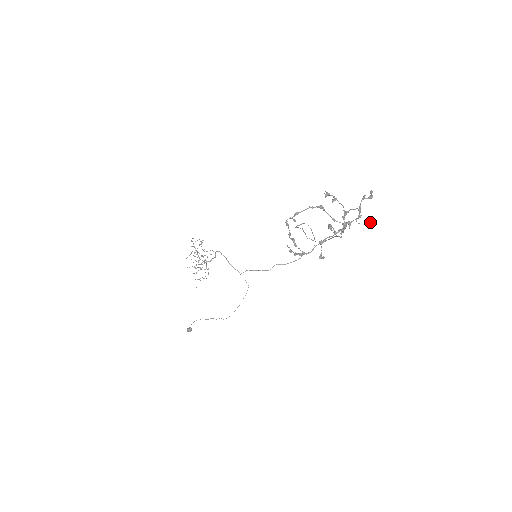
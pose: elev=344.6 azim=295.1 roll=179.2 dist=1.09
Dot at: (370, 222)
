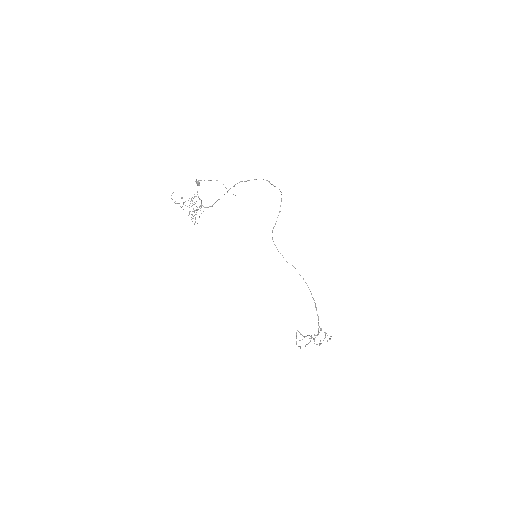
Dot at: occluded
